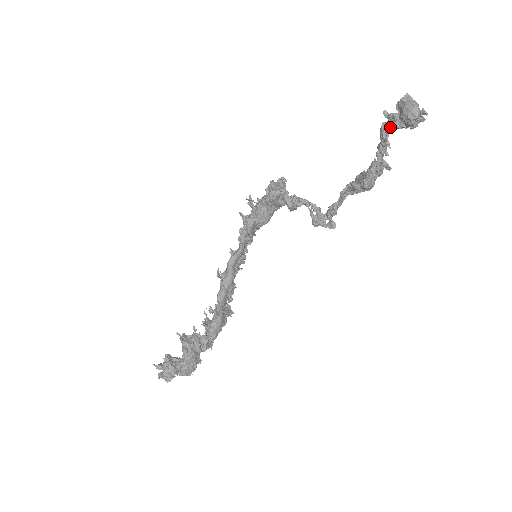
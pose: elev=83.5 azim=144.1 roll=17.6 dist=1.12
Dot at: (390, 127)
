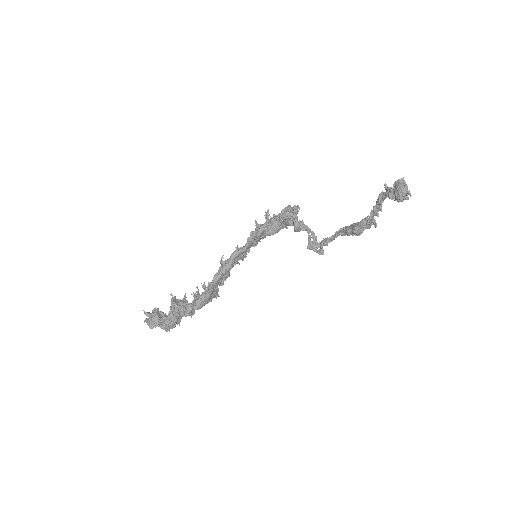
Dot at: (385, 196)
